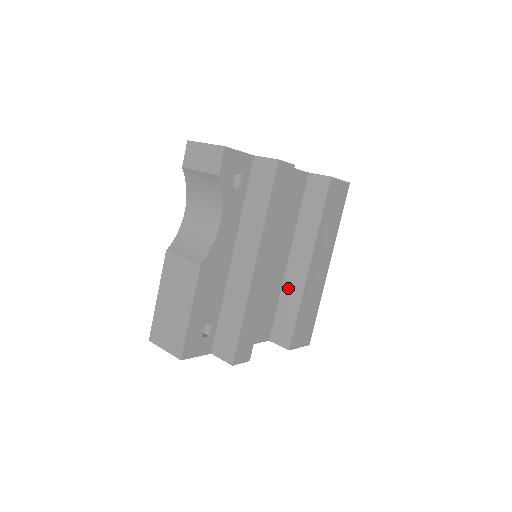
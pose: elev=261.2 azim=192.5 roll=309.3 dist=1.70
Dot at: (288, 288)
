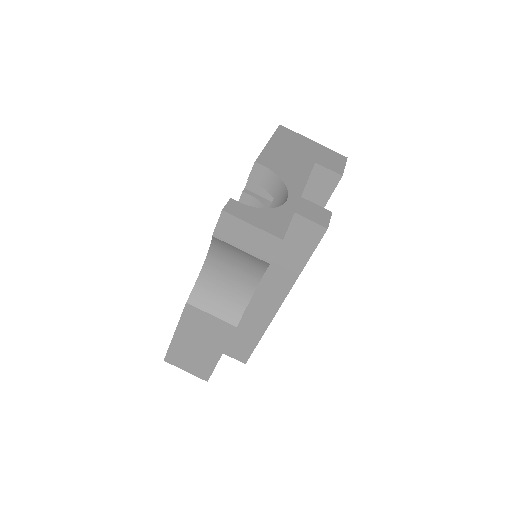
Dot at: occluded
